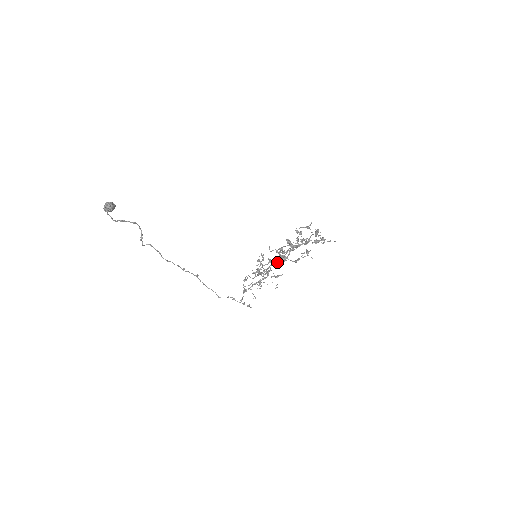
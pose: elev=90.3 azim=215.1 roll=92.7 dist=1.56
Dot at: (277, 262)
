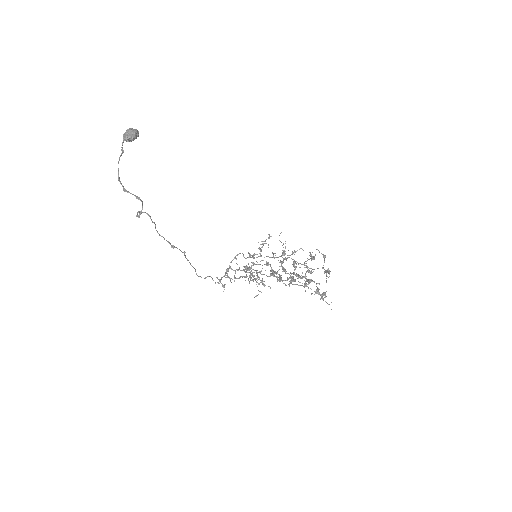
Dot at: (272, 273)
